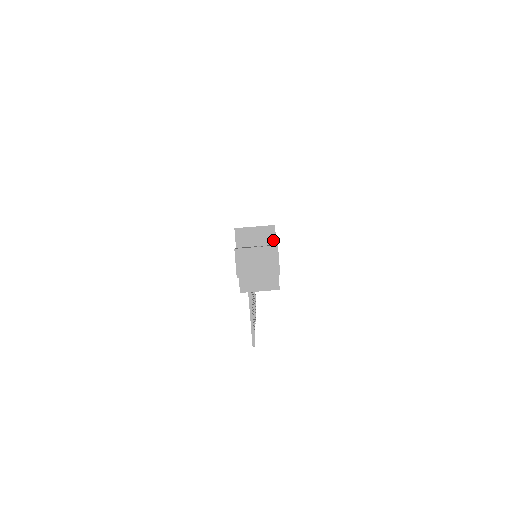
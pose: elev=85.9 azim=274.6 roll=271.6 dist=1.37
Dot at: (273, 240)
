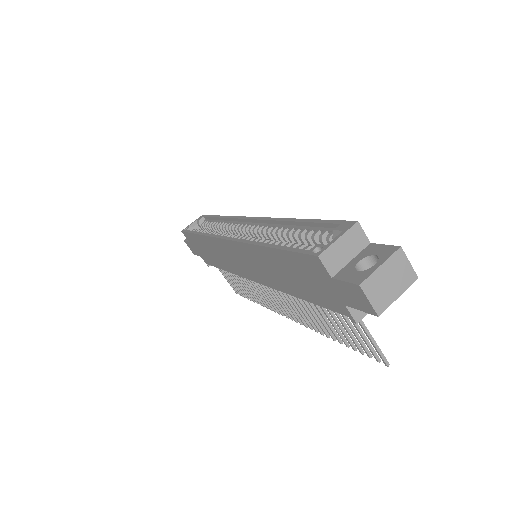
Dot at: (365, 240)
